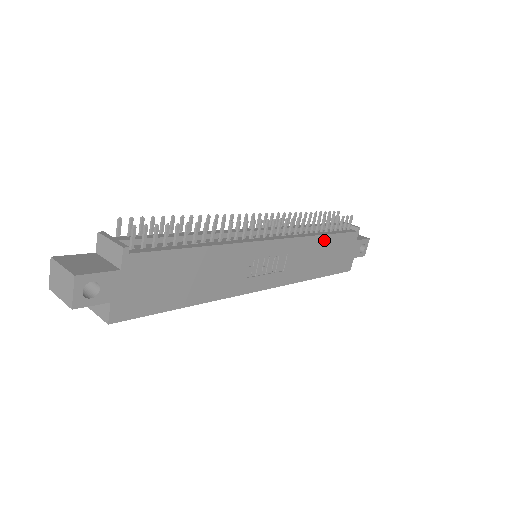
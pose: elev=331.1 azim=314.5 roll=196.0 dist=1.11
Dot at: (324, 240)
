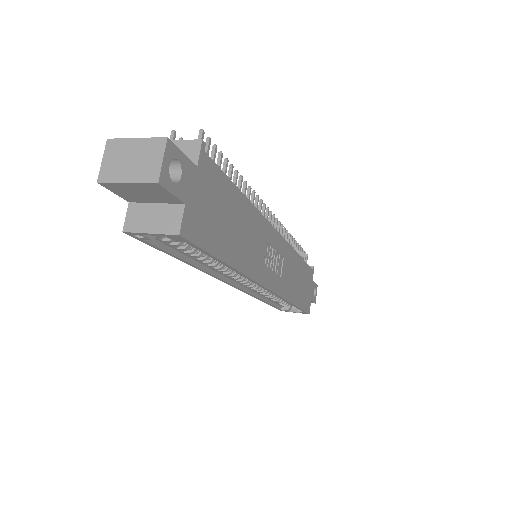
Dot at: (299, 262)
